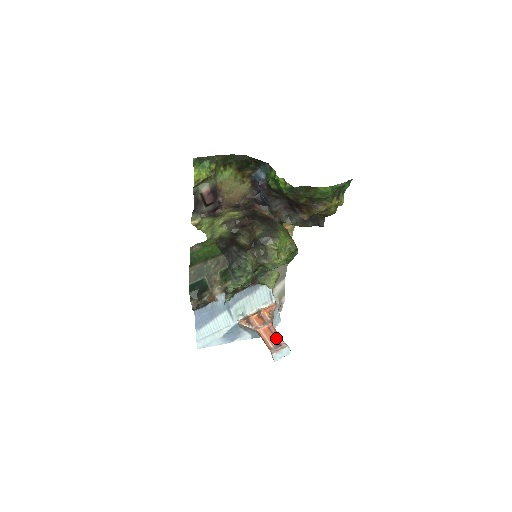
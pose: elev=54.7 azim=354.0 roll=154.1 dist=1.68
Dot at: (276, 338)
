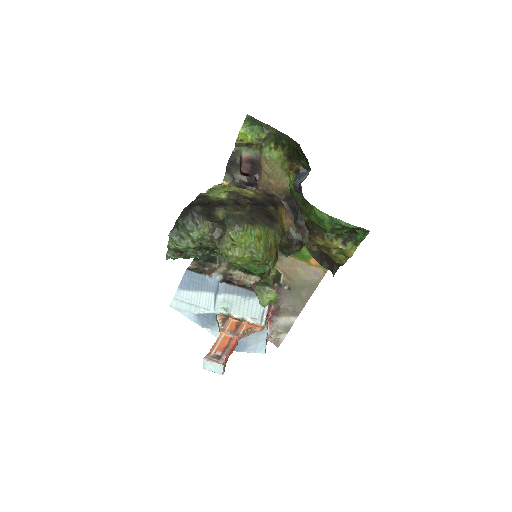
Dot at: (224, 351)
